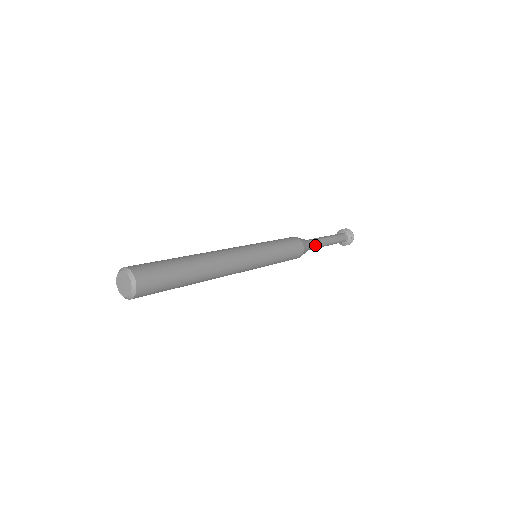
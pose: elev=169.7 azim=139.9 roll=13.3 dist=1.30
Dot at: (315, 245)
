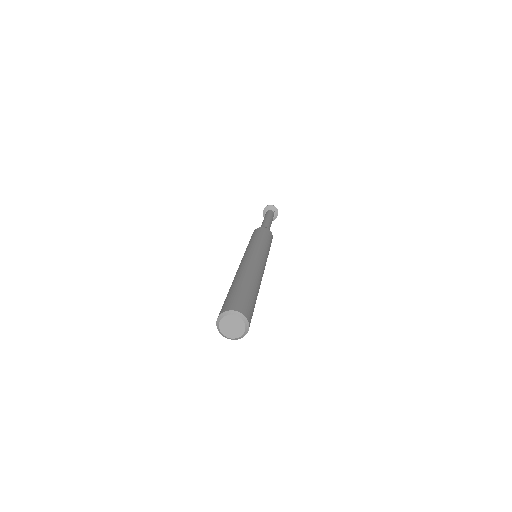
Dot at: occluded
